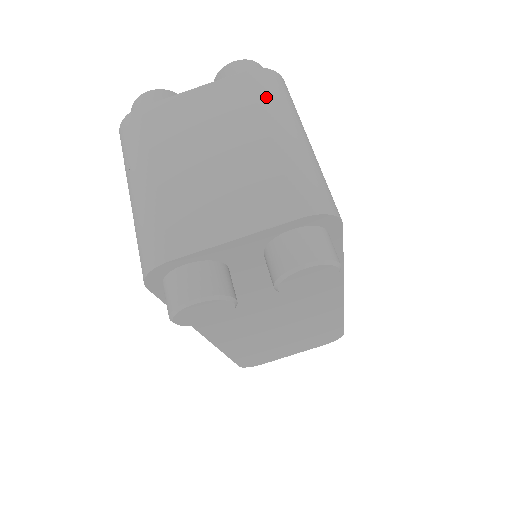
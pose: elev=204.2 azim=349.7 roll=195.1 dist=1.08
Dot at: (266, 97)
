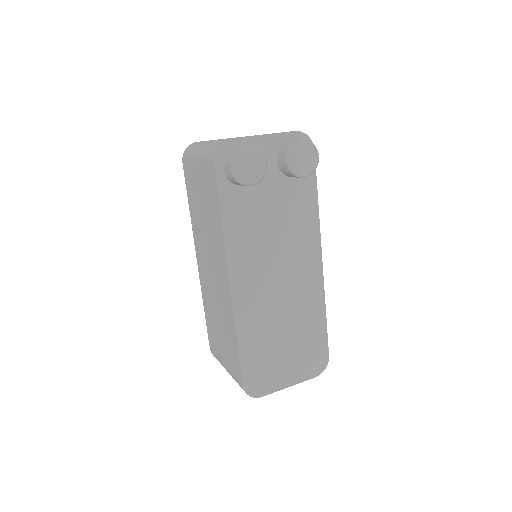
Dot at: occluded
